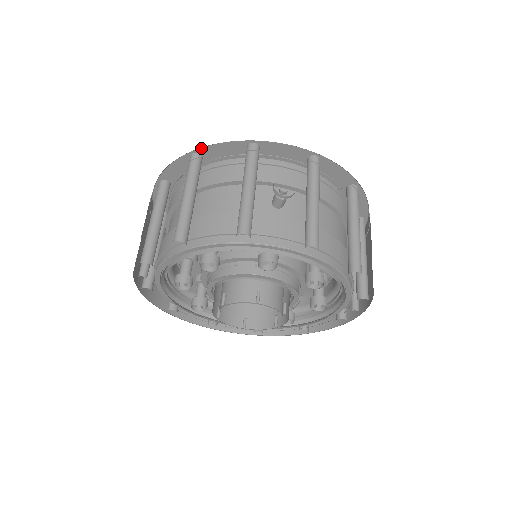
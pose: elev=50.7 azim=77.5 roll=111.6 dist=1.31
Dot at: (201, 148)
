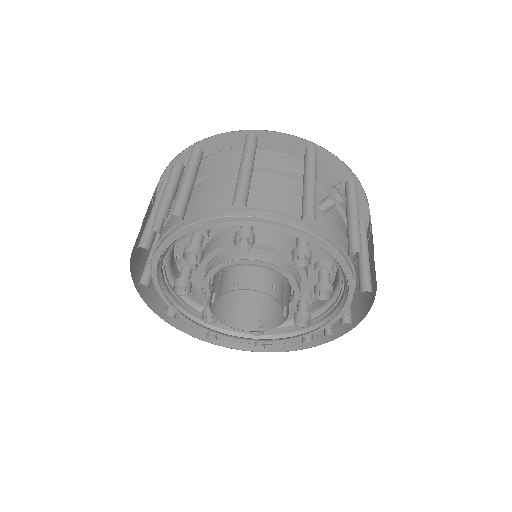
Dot at: (264, 131)
